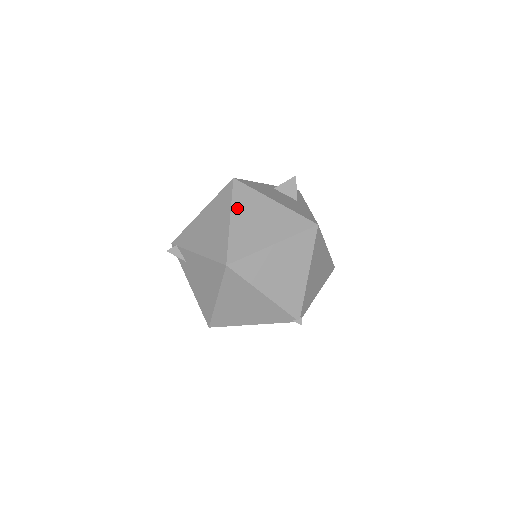
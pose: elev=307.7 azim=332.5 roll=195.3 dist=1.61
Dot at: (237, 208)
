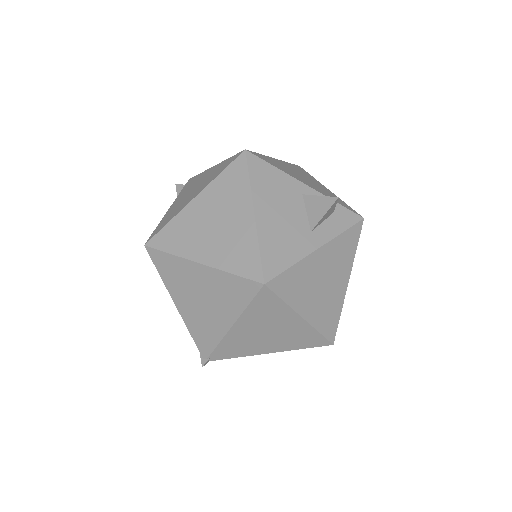
Dot at: (212, 190)
